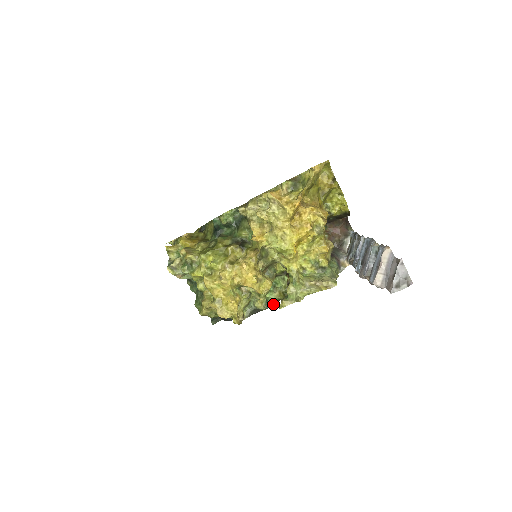
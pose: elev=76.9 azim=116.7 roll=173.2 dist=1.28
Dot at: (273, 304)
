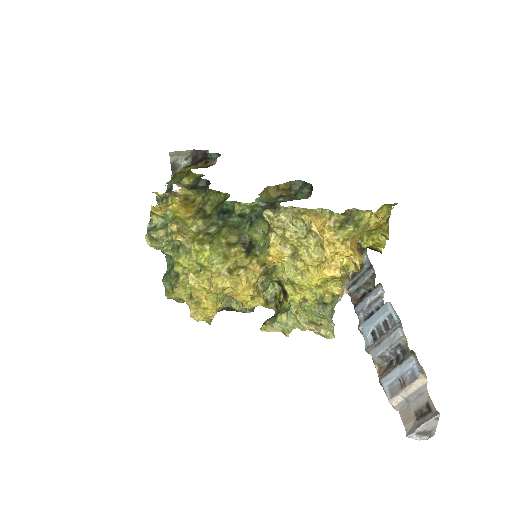
Dot at: (251, 309)
